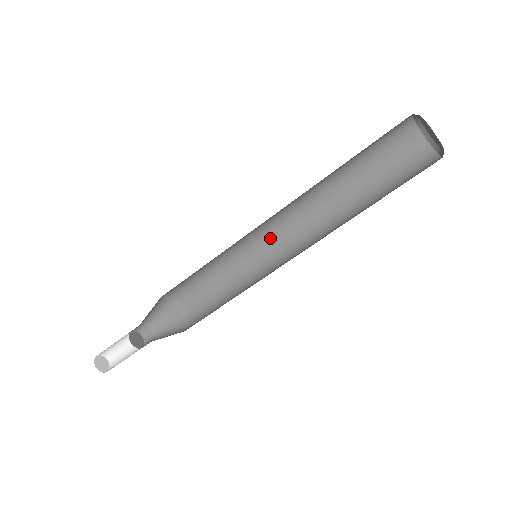
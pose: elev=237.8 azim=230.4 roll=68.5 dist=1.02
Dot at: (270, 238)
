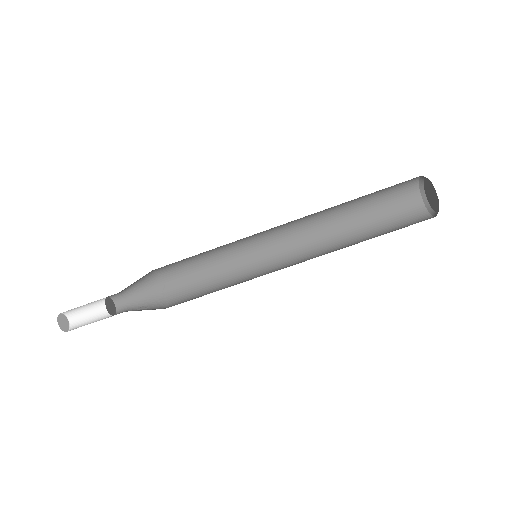
Dot at: (268, 242)
